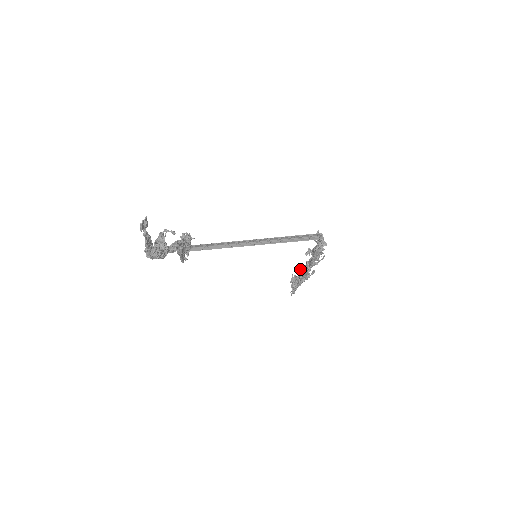
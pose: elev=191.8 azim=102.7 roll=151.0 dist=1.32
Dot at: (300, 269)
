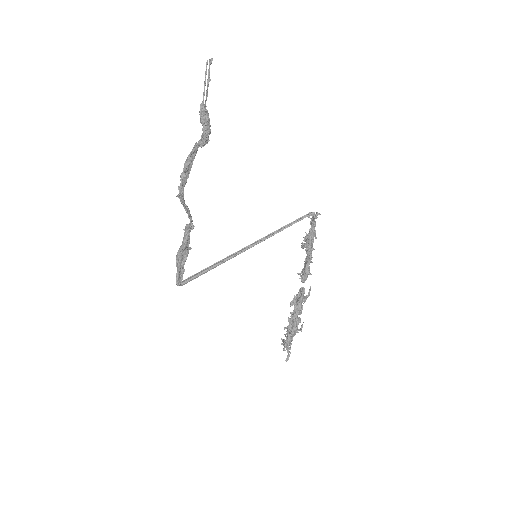
Dot at: (293, 301)
